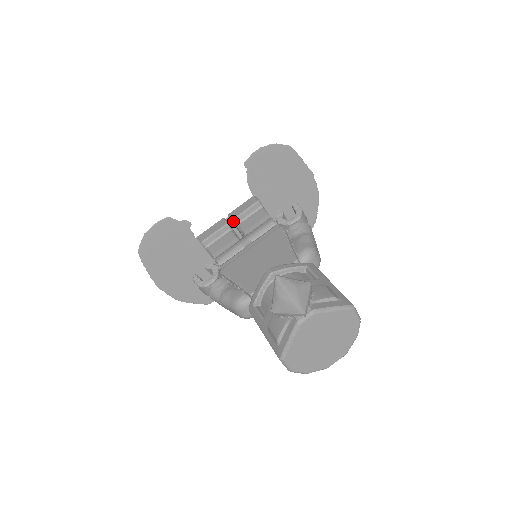
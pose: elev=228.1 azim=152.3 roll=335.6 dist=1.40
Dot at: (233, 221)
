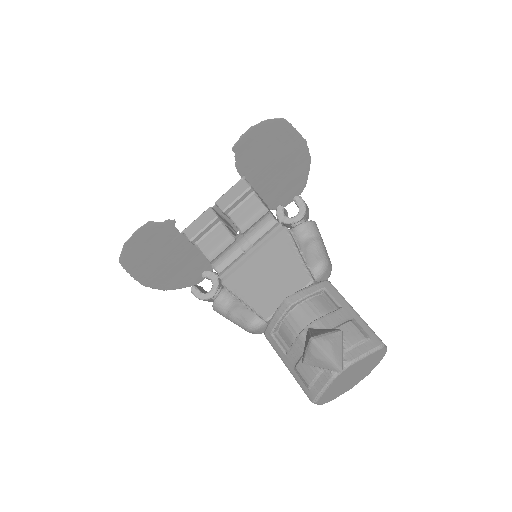
Dot at: (223, 213)
